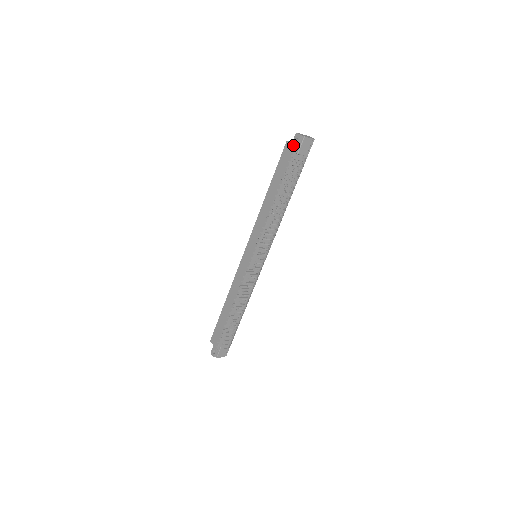
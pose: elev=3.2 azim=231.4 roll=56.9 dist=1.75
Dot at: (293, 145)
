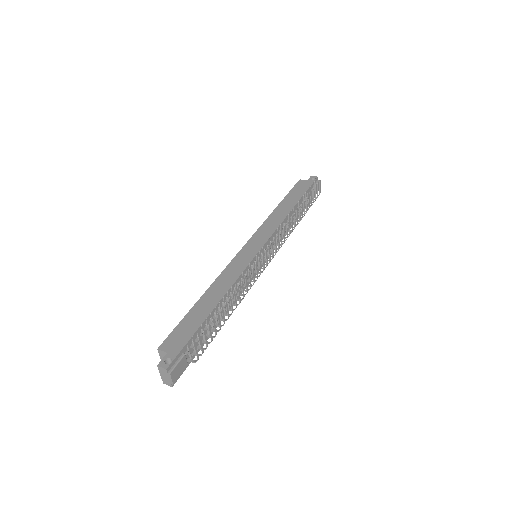
Dot at: (310, 181)
